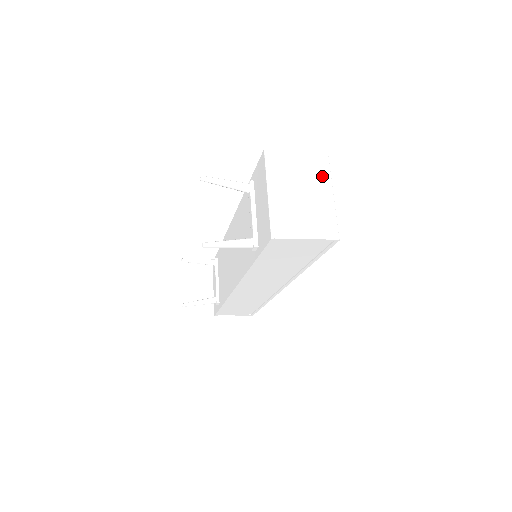
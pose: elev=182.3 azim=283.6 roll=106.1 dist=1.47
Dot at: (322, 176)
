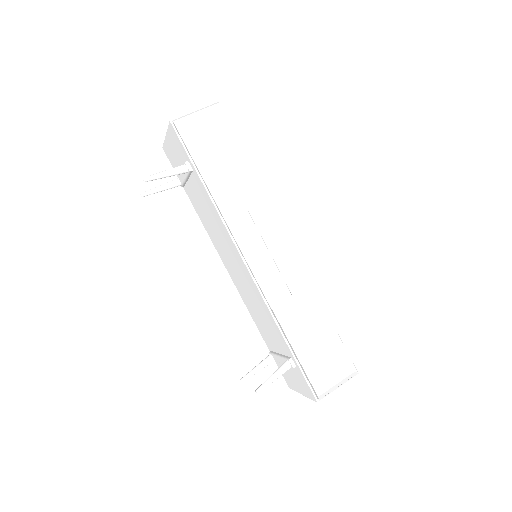
Dot at: occluded
